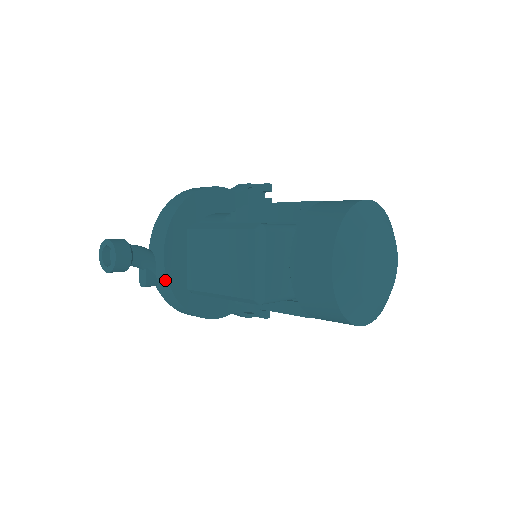
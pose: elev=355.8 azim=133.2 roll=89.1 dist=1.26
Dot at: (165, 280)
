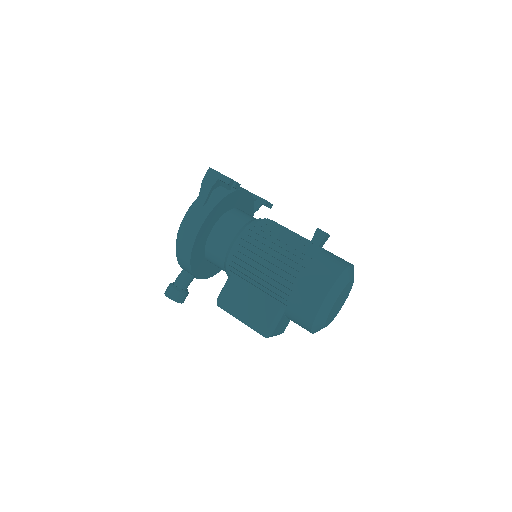
Dot at: occluded
